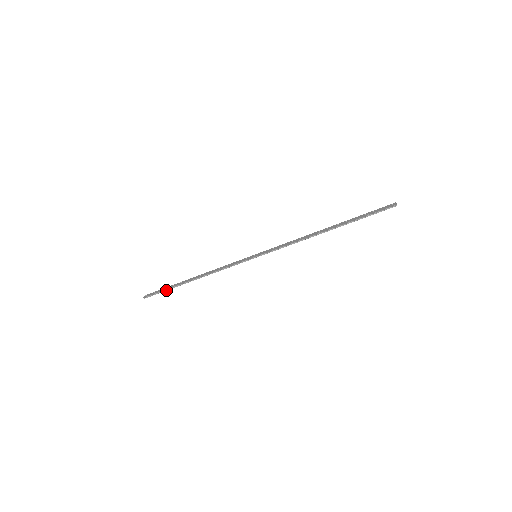
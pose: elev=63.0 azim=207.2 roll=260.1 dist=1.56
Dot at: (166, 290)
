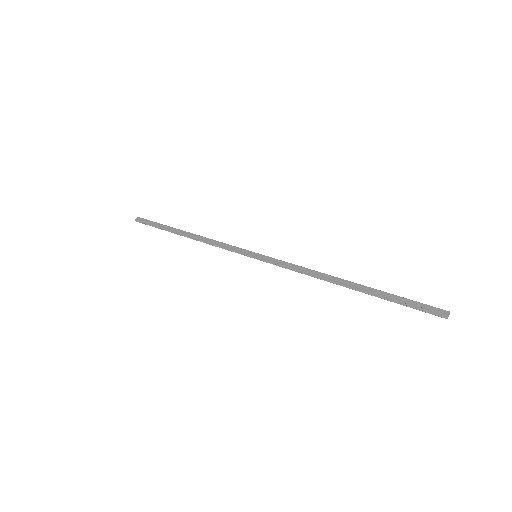
Dot at: (157, 227)
